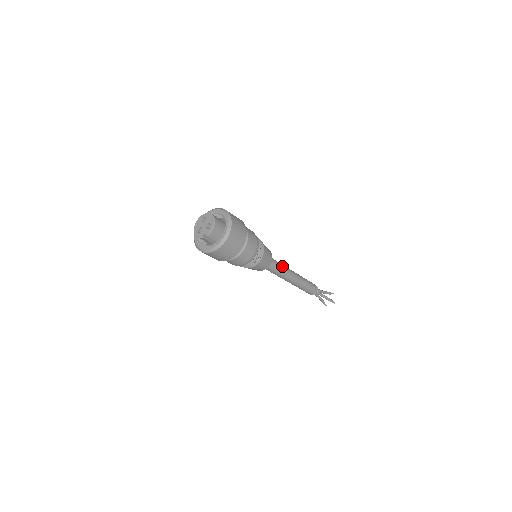
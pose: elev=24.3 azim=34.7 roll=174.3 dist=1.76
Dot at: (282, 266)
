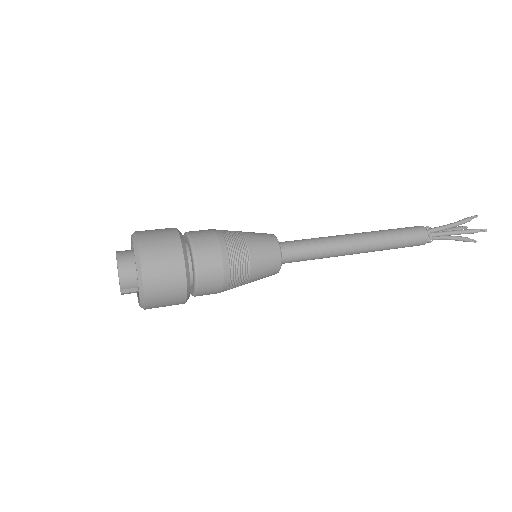
Dot at: (318, 242)
